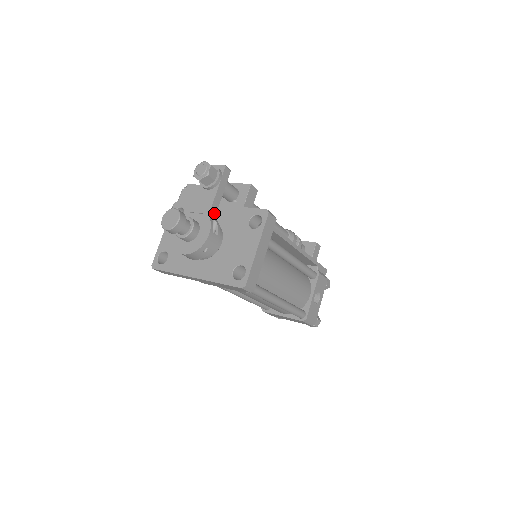
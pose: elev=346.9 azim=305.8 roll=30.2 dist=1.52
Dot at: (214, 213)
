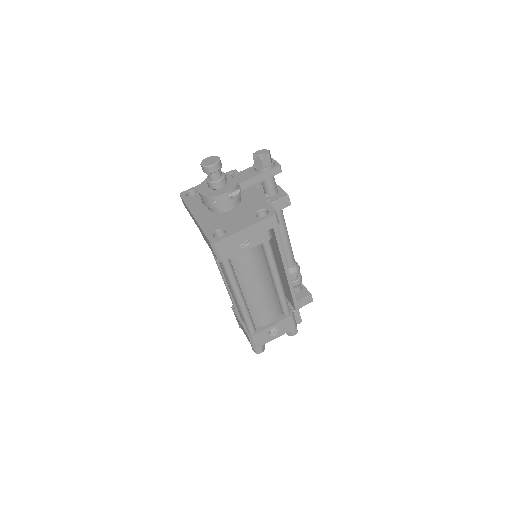
Dot at: (244, 187)
